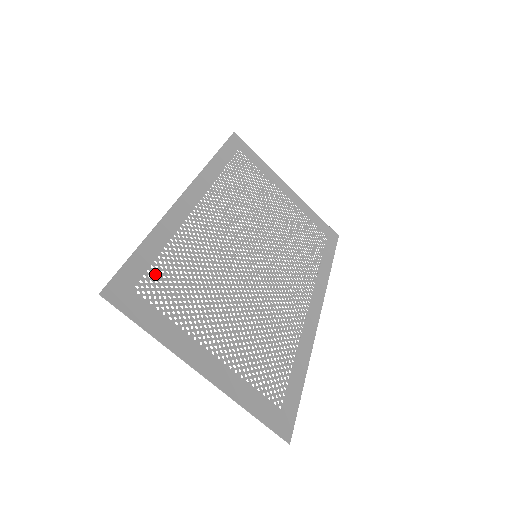
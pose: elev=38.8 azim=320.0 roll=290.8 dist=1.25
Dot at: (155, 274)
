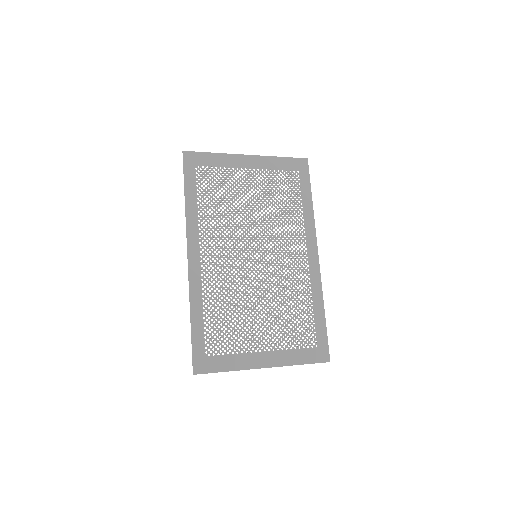
Dot at: (209, 336)
